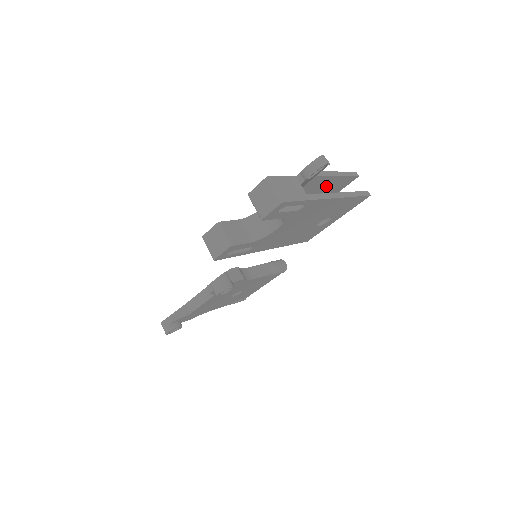
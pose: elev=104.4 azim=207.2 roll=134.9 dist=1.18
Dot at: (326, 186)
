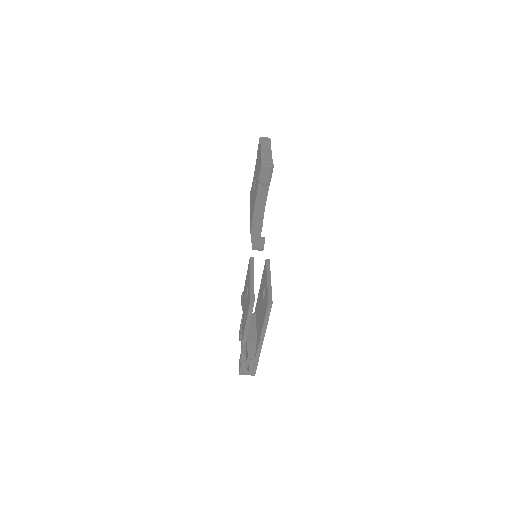
Dot at: occluded
